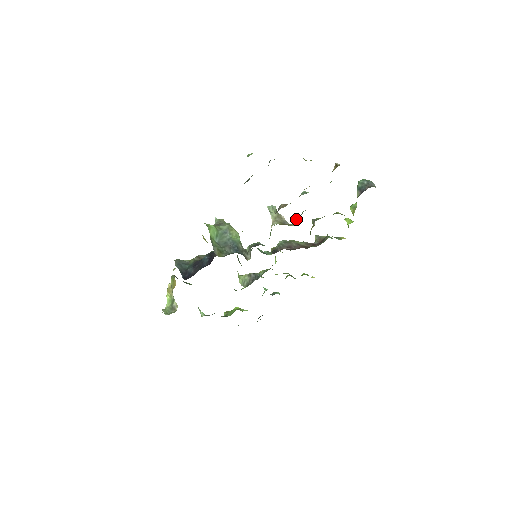
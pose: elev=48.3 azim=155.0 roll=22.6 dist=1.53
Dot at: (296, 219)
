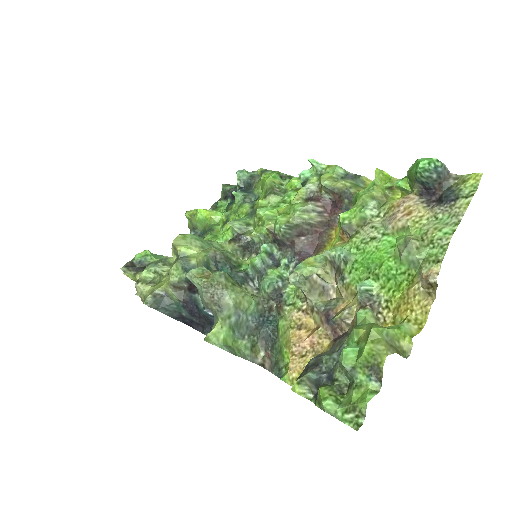
Dot at: (331, 264)
